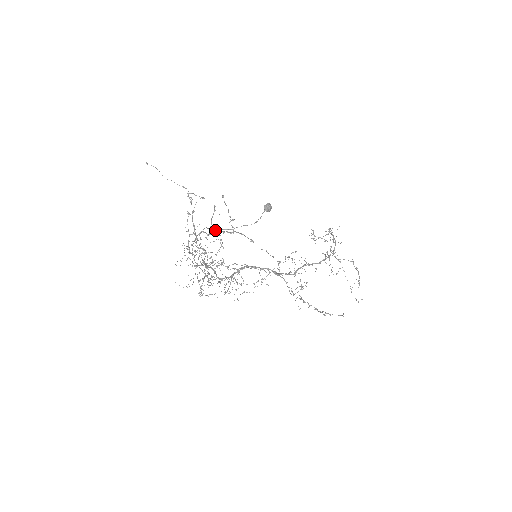
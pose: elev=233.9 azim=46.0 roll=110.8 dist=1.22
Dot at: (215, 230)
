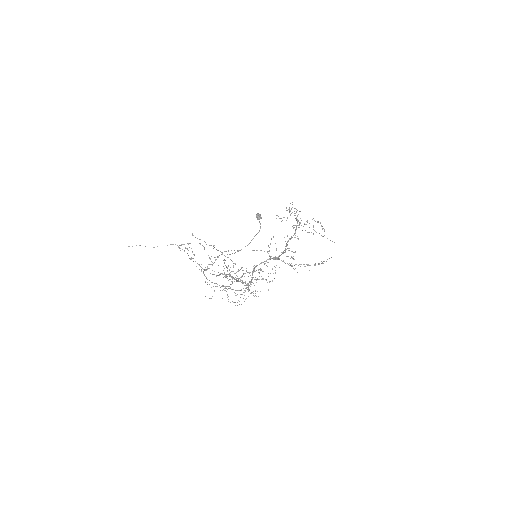
Dot at: occluded
